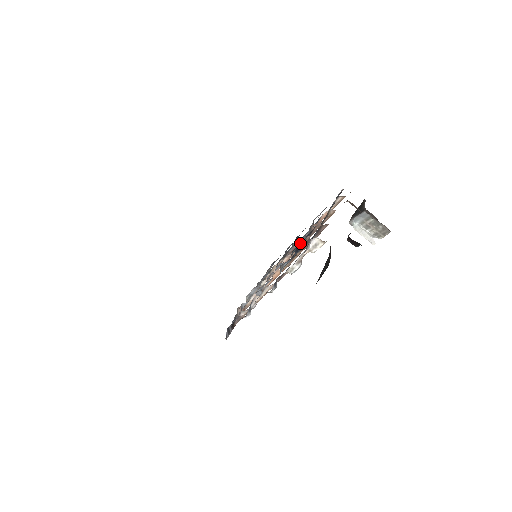
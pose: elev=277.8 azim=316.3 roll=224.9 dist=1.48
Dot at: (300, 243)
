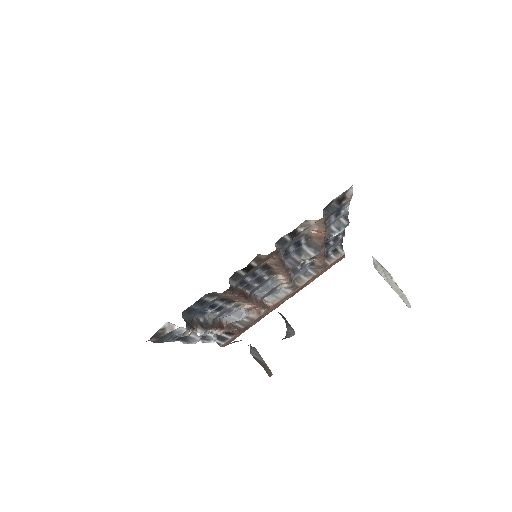
Dot at: (270, 272)
